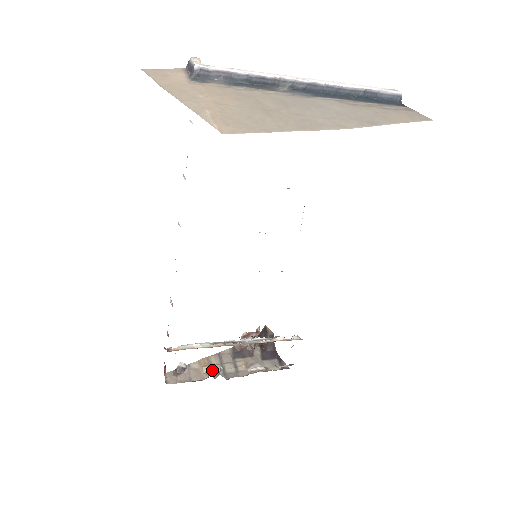
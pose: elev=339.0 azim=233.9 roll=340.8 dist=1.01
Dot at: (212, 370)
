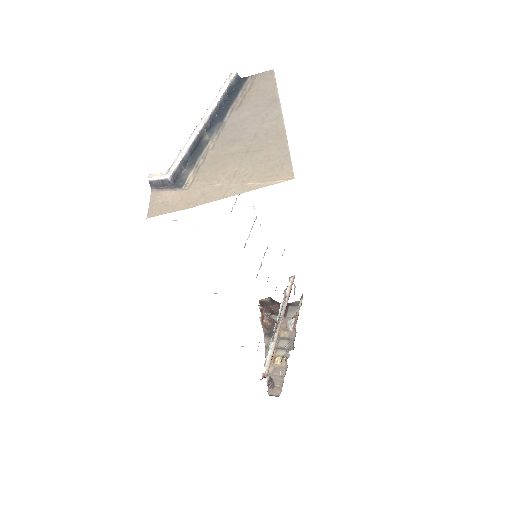
Dot at: (280, 357)
